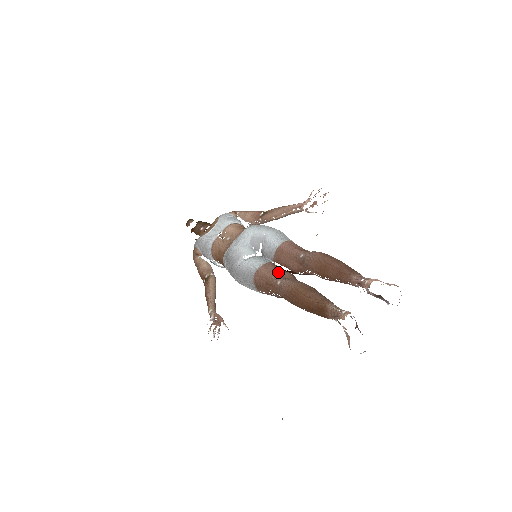
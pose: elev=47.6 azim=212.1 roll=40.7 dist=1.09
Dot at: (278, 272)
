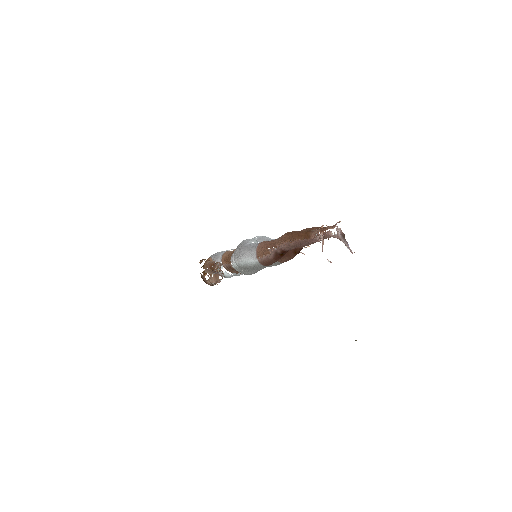
Dot at: occluded
